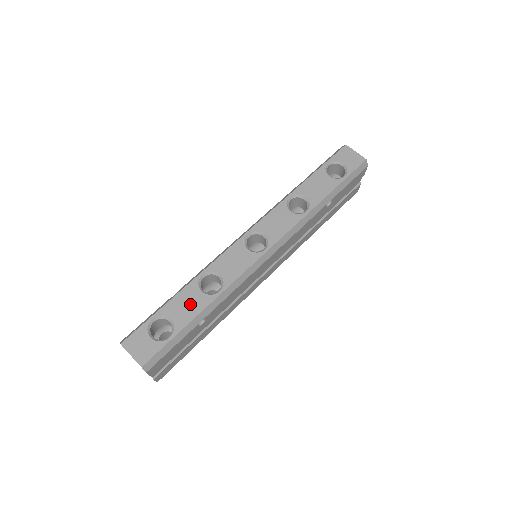
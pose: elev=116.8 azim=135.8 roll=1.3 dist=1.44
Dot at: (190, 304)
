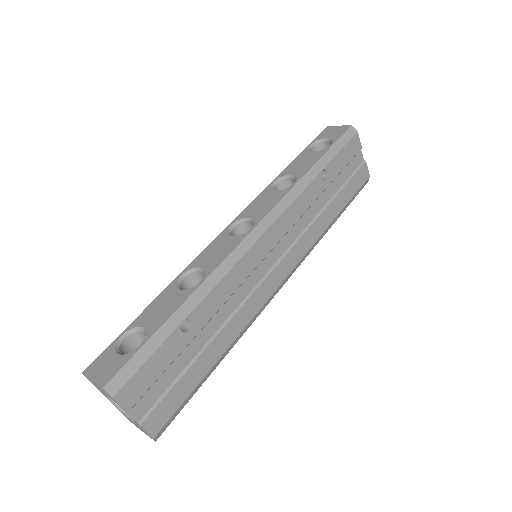
Dot at: (166, 305)
